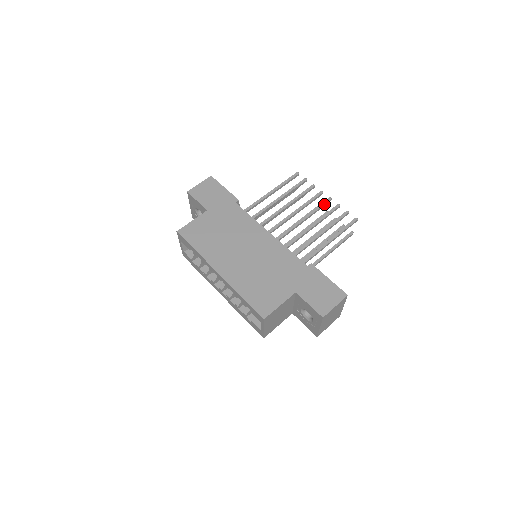
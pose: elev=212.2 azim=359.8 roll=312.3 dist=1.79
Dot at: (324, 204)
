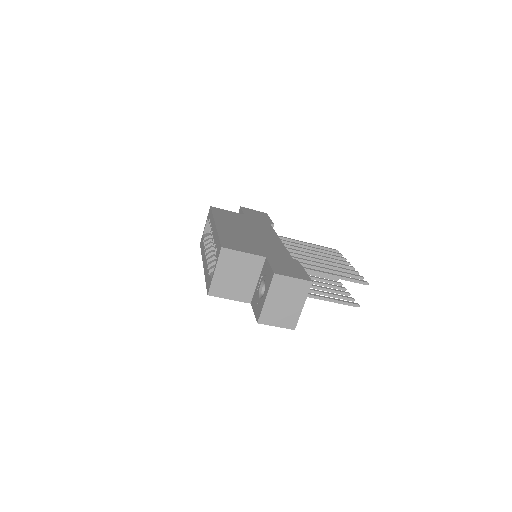
Dot at: (344, 265)
